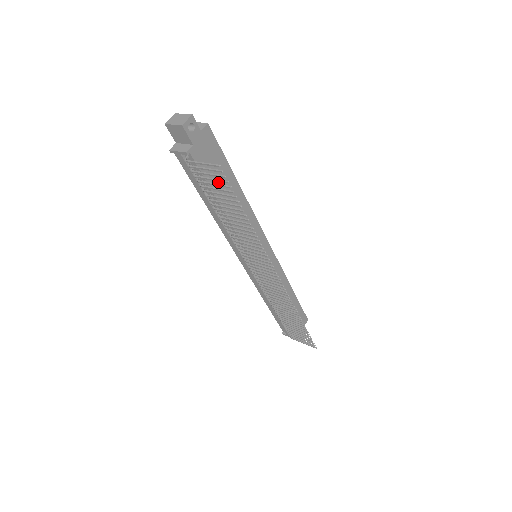
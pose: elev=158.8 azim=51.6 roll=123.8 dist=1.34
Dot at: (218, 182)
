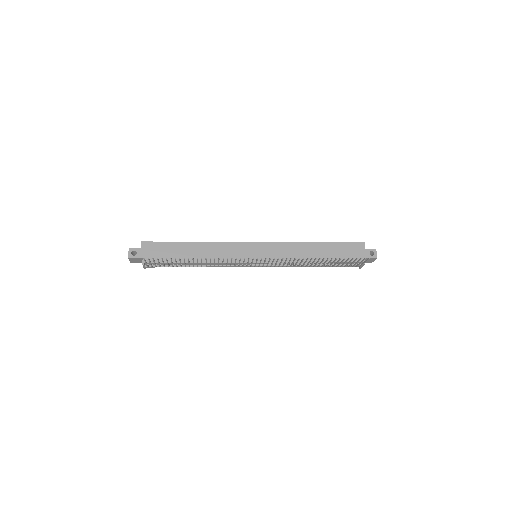
Dot at: (176, 255)
